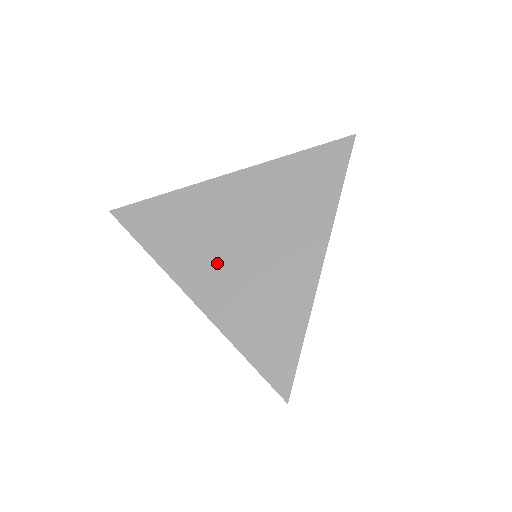
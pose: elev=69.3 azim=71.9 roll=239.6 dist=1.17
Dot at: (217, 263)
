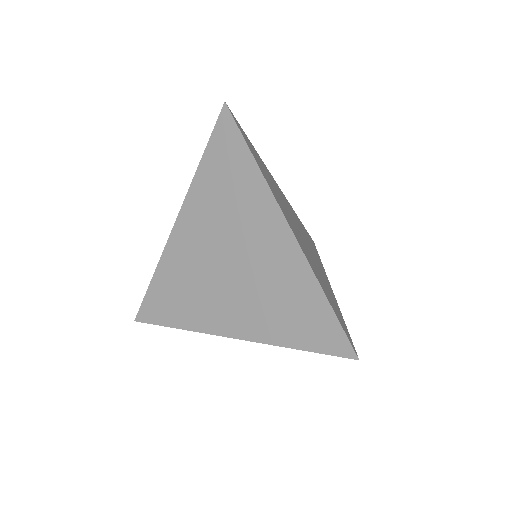
Dot at: (223, 296)
